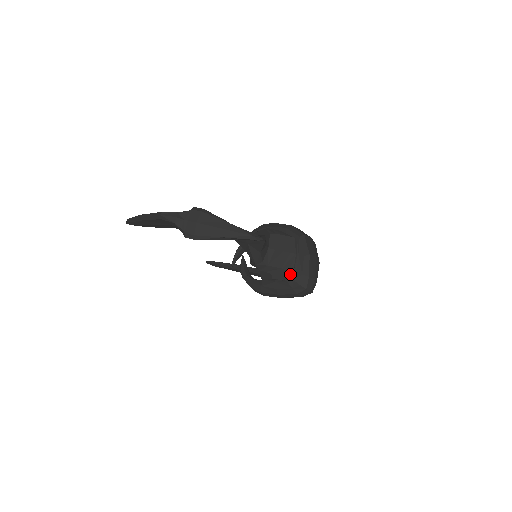
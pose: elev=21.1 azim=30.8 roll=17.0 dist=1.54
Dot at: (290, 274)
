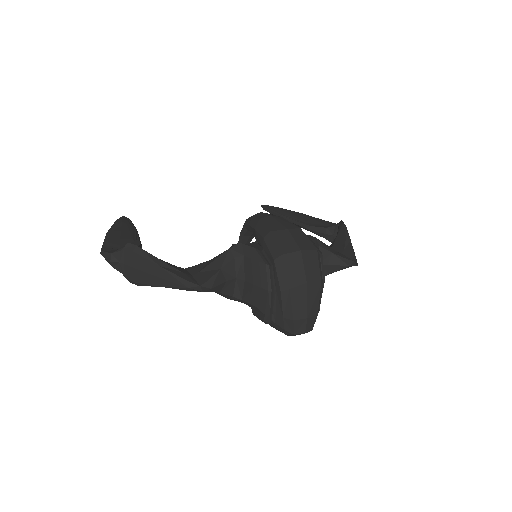
Dot at: (267, 317)
